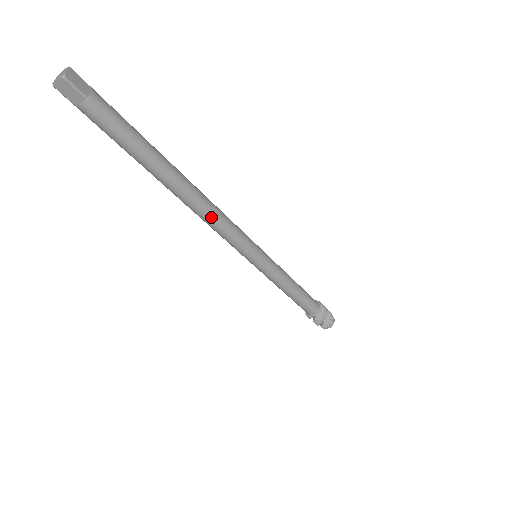
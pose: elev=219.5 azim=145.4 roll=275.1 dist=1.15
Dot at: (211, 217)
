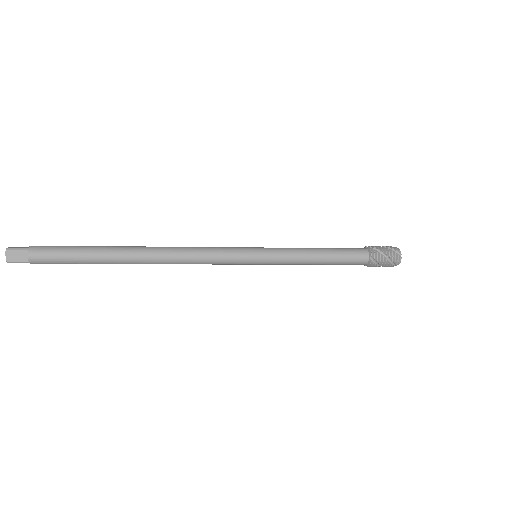
Dot at: occluded
